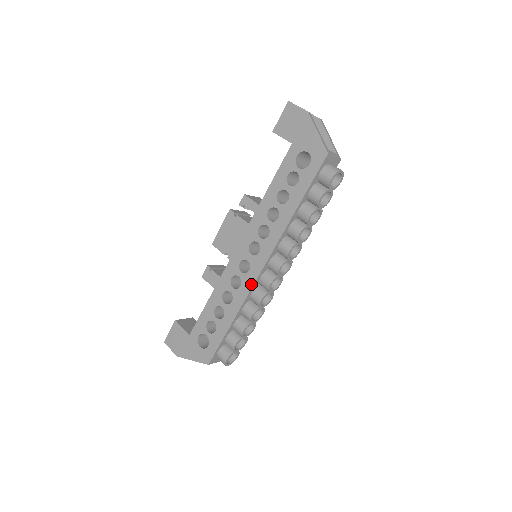
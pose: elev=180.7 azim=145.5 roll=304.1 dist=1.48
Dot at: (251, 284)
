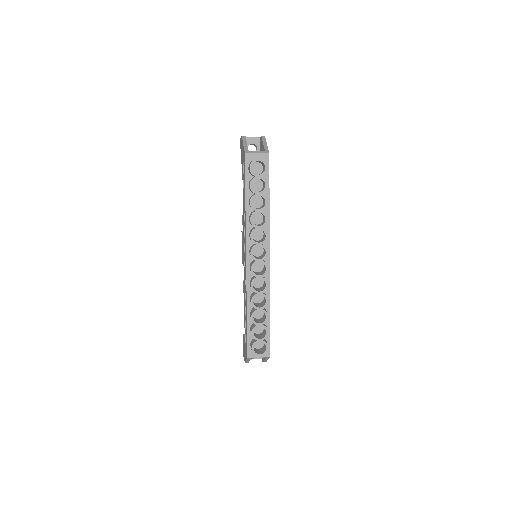
Dot at: (246, 276)
